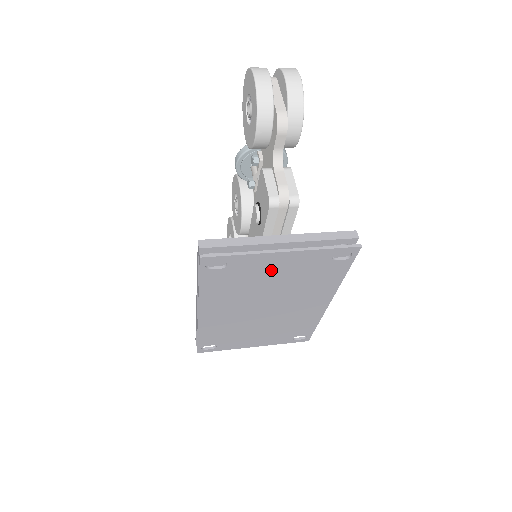
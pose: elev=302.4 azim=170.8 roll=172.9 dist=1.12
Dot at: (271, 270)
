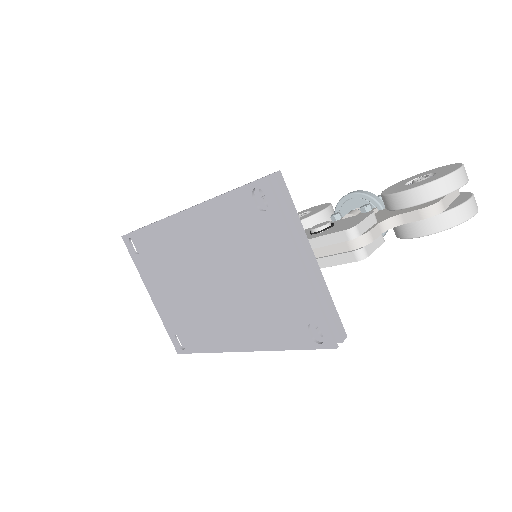
Dot at: (272, 264)
